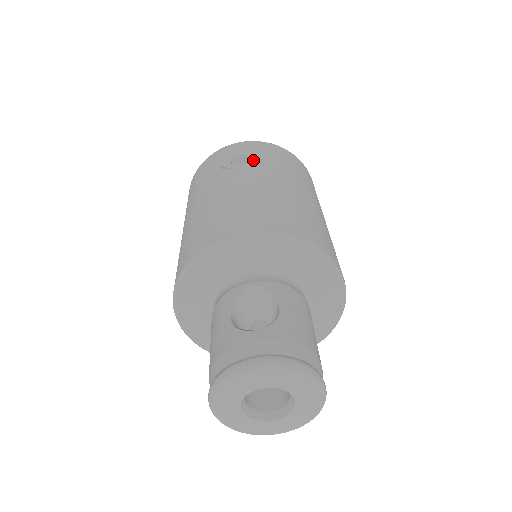
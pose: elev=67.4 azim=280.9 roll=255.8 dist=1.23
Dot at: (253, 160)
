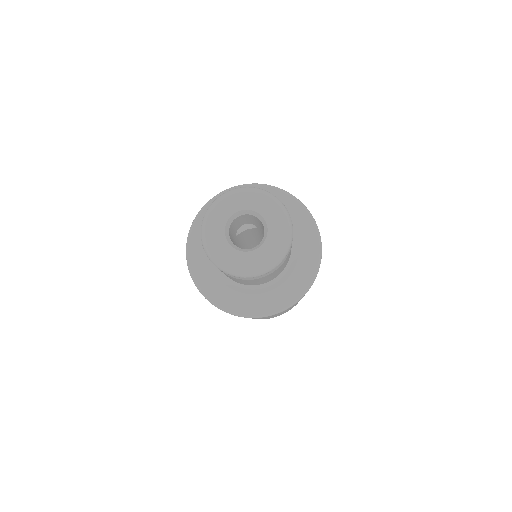
Dot at: occluded
